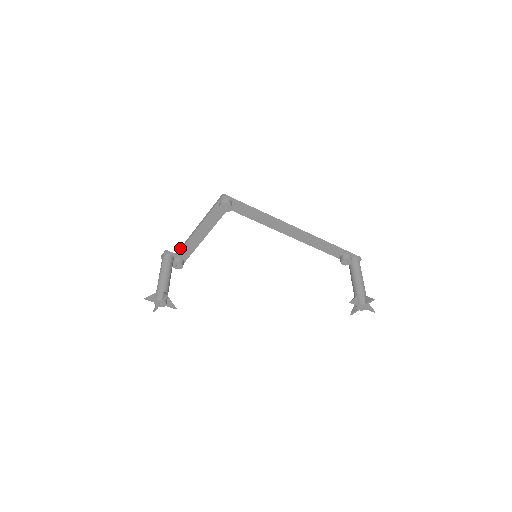
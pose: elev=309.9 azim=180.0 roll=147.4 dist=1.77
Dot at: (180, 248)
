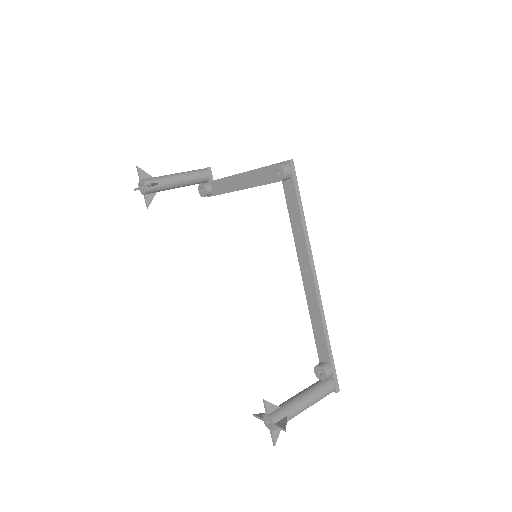
Dot at: occluded
